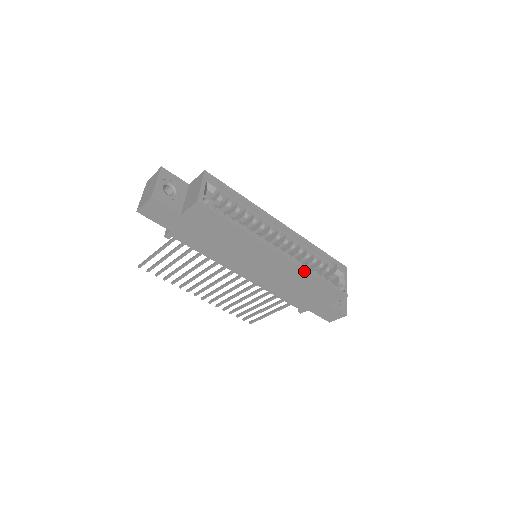
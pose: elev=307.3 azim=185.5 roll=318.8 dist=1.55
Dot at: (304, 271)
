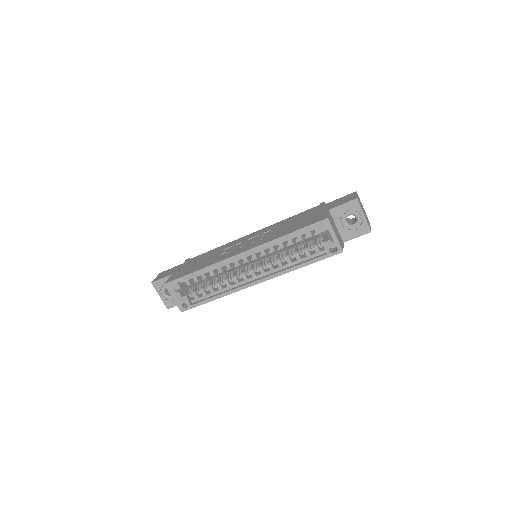
Dot at: (286, 272)
